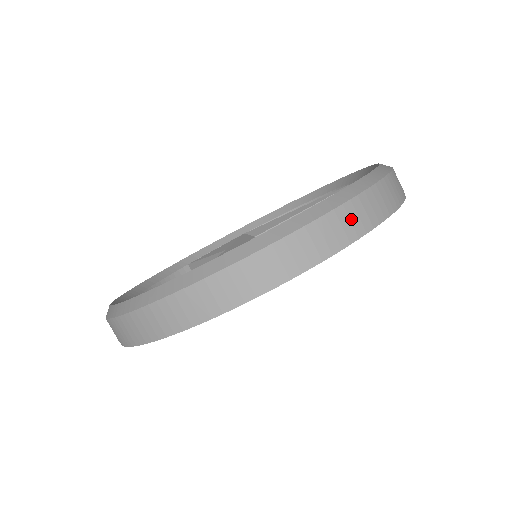
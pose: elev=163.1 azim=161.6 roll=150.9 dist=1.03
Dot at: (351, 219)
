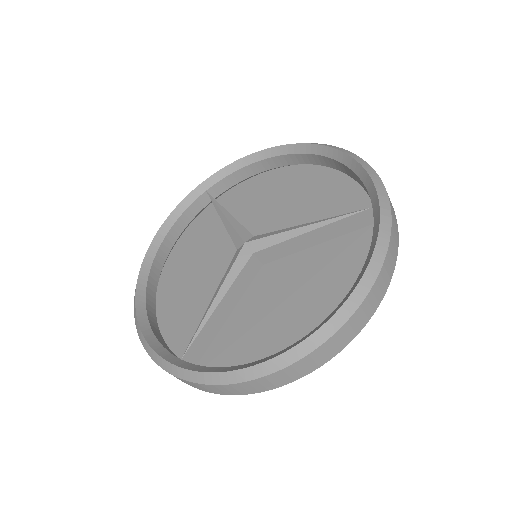
Dot at: (306, 365)
